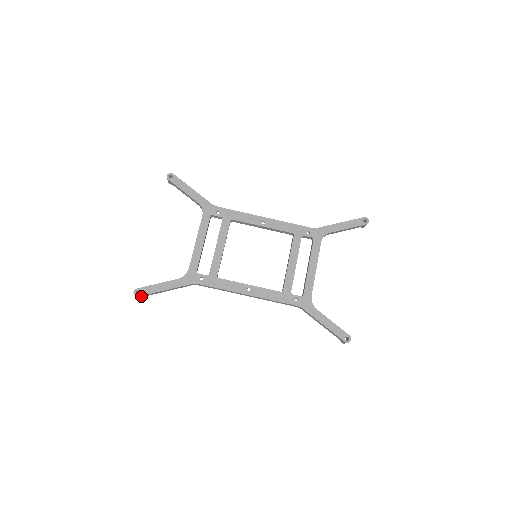
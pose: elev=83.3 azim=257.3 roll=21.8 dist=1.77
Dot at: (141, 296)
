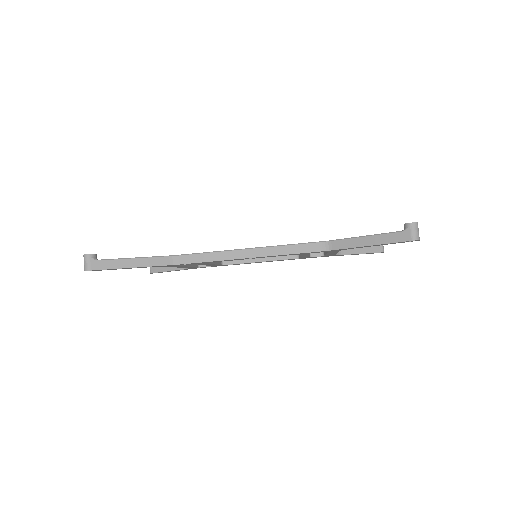
Dot at: occluded
